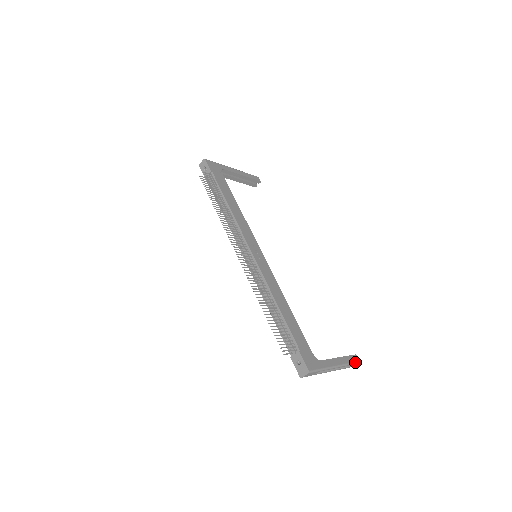
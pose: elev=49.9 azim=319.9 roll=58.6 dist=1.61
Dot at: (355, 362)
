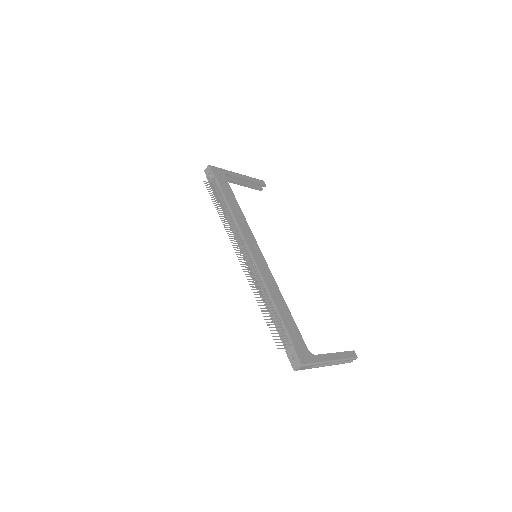
Dot at: (352, 358)
